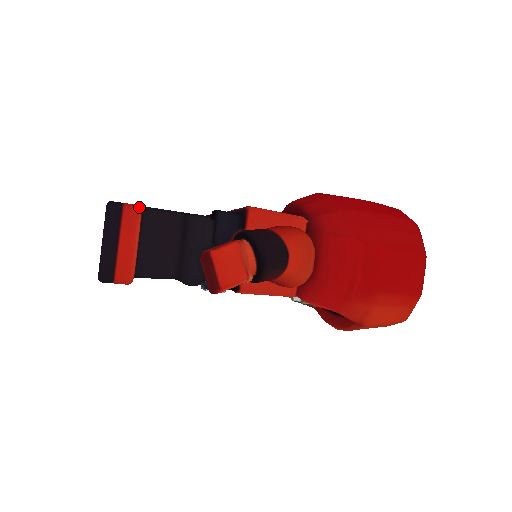
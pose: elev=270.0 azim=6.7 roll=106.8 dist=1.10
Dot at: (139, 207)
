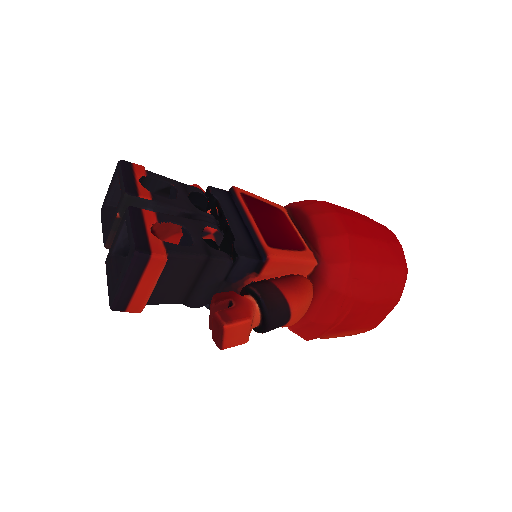
Dot at: (166, 258)
